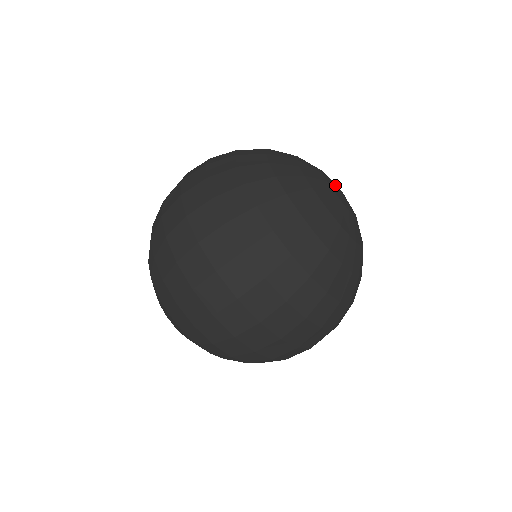
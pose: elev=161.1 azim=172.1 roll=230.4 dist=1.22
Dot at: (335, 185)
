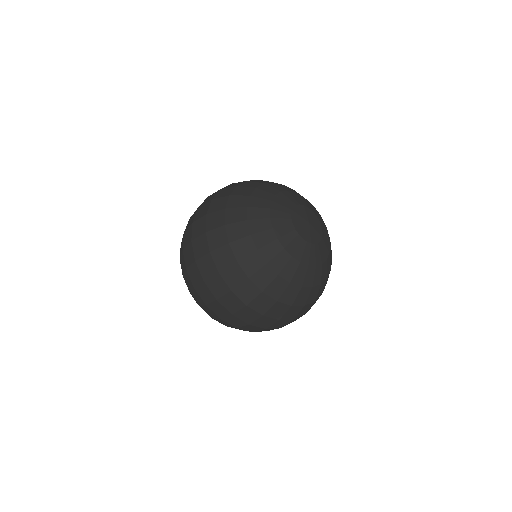
Dot at: (303, 220)
